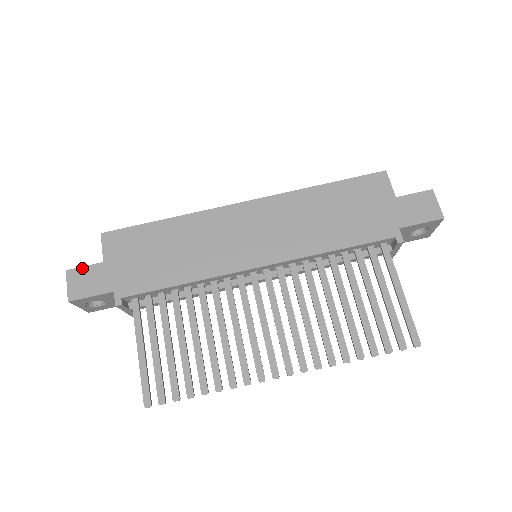
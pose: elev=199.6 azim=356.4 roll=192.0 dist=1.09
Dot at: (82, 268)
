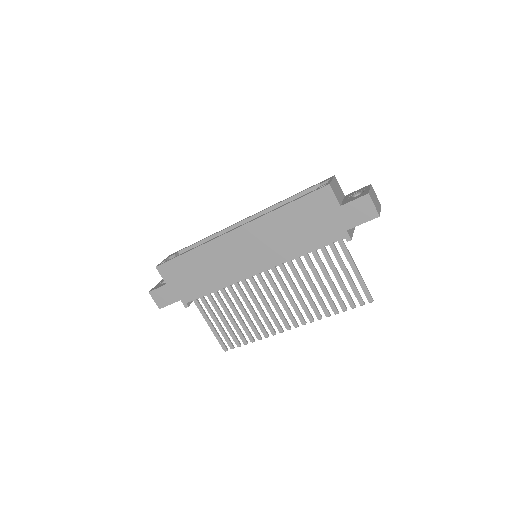
Dot at: (156, 290)
